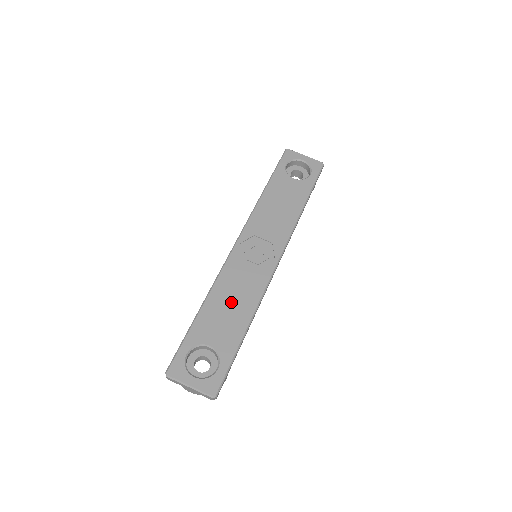
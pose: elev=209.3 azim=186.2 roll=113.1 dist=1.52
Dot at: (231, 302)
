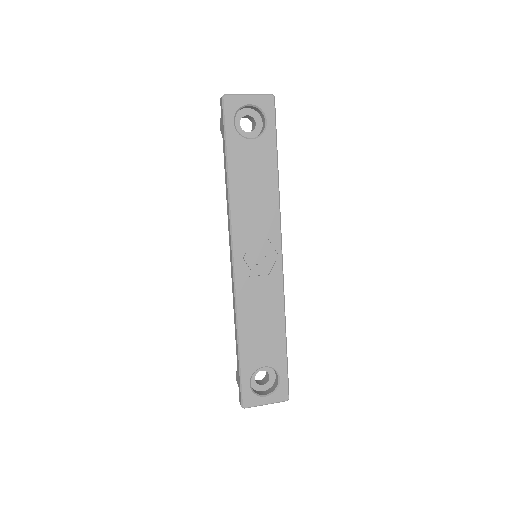
Dot at: (261, 320)
